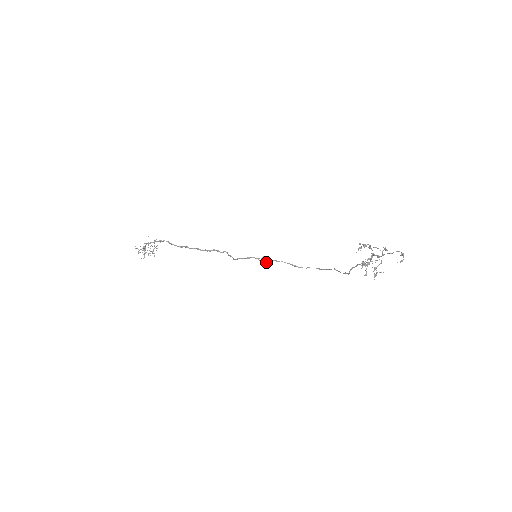
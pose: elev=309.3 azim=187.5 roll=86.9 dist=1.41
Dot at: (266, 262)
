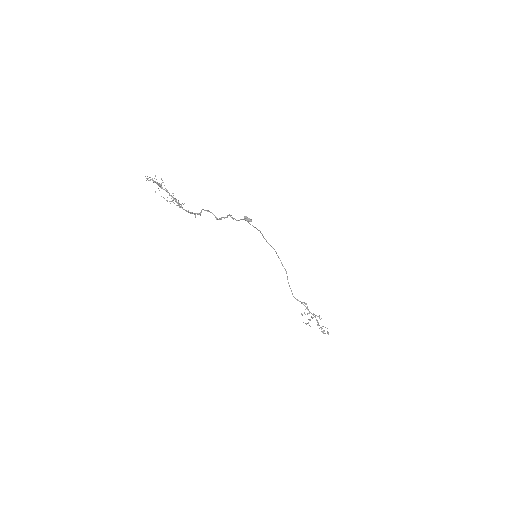
Dot at: occluded
